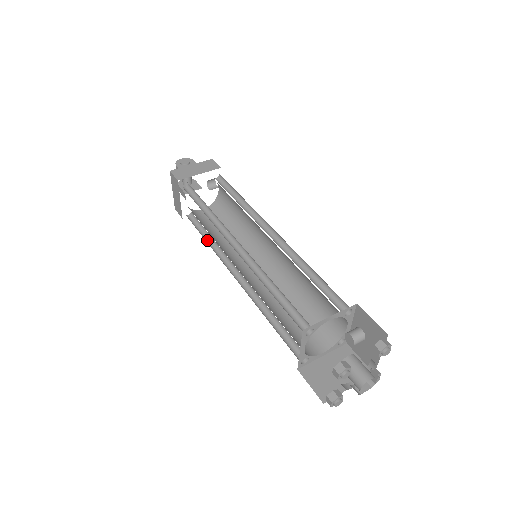
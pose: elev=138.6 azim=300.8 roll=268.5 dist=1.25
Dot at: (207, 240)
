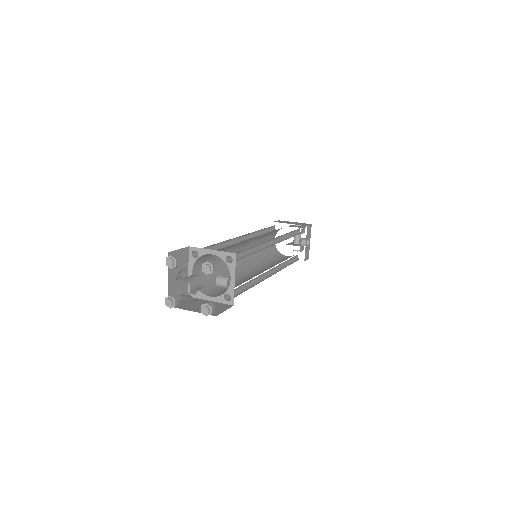
Dot at: occluded
